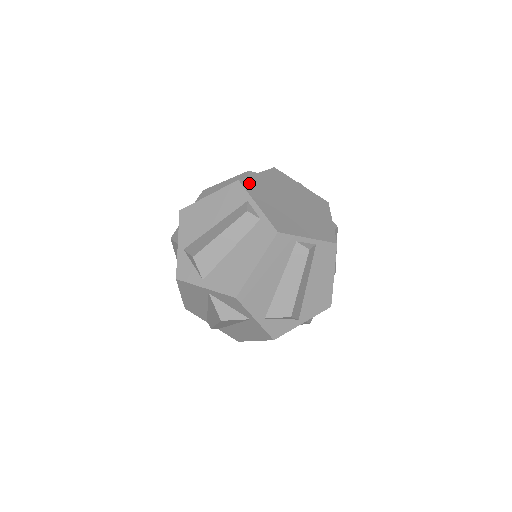
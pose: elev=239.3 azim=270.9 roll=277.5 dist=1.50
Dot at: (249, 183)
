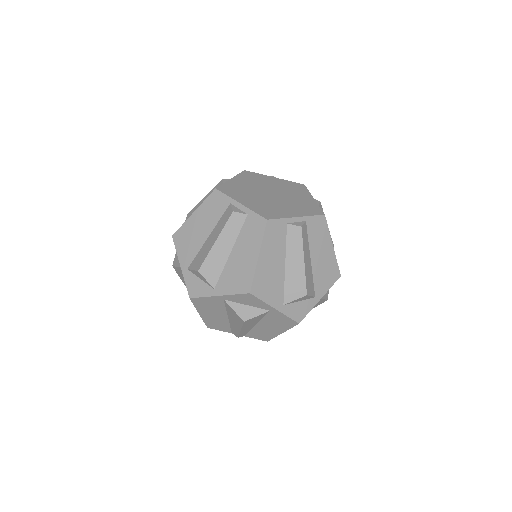
Dot at: (226, 188)
